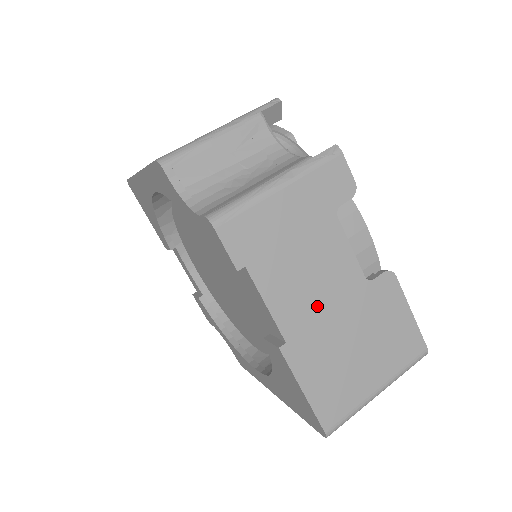
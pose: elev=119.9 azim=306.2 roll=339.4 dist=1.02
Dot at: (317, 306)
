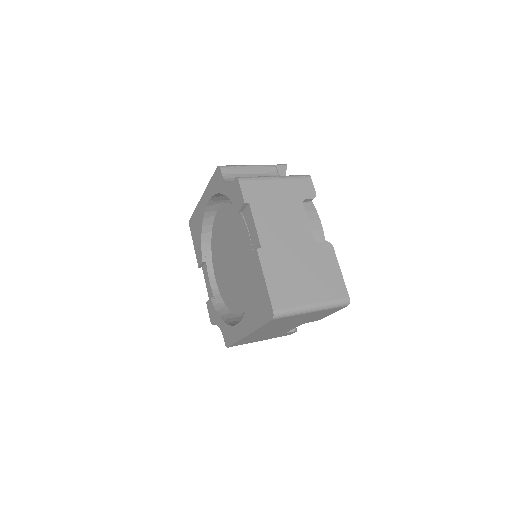
Dot at: (283, 239)
